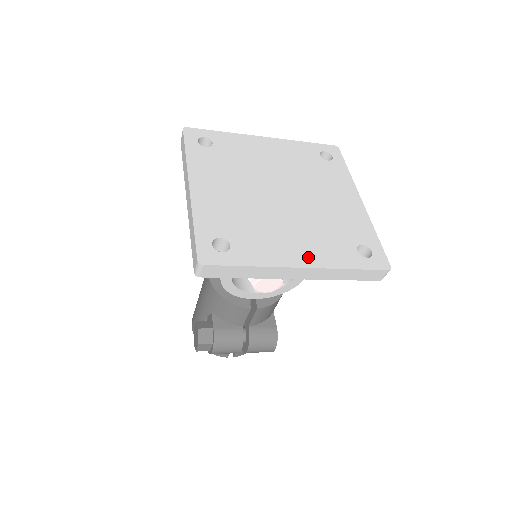
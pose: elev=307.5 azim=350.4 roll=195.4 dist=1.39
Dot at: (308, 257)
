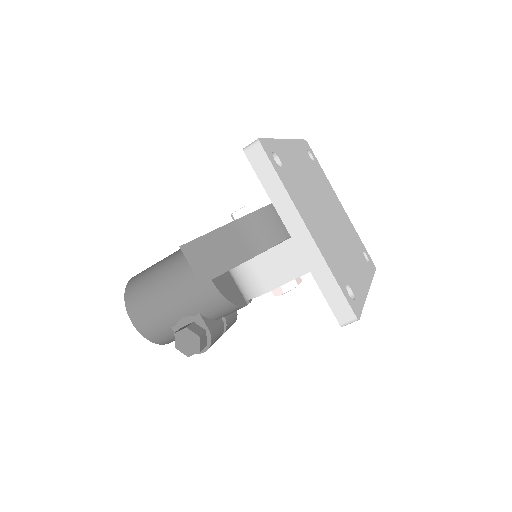
Dot at: (365, 278)
